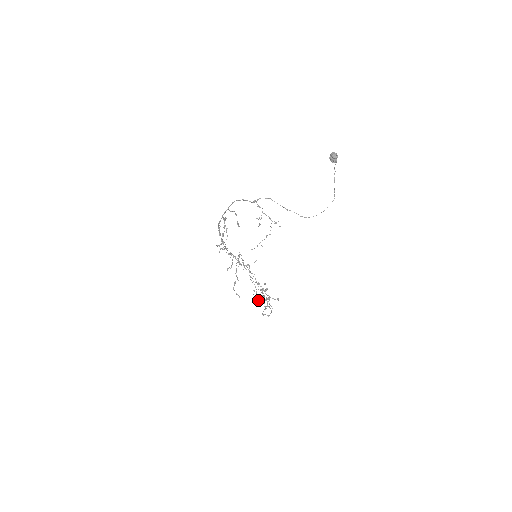
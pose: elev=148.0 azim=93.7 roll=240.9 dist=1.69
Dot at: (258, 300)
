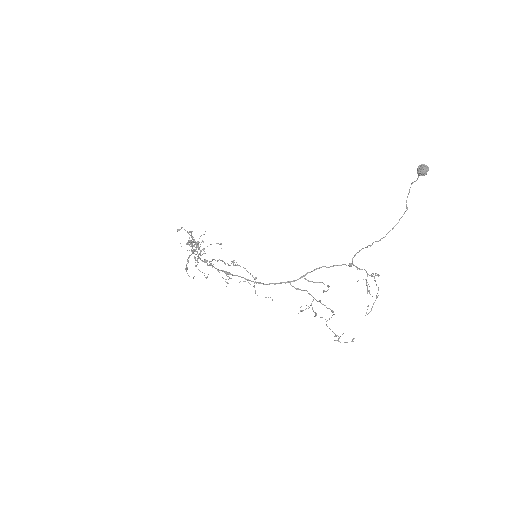
Dot at: (253, 286)
